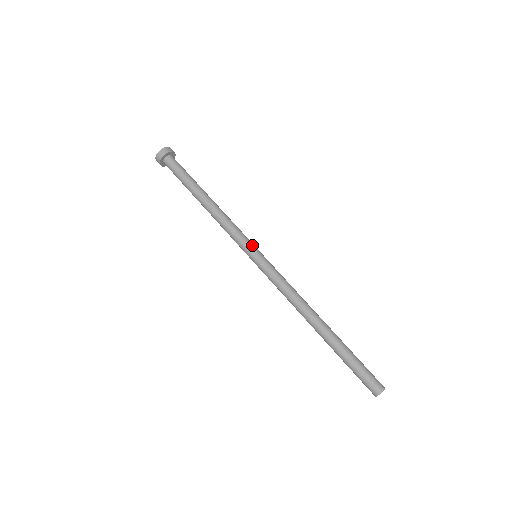
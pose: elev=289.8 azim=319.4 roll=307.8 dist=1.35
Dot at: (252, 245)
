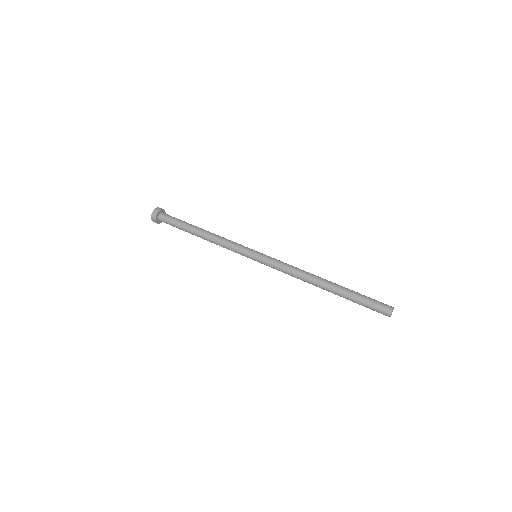
Dot at: (251, 249)
